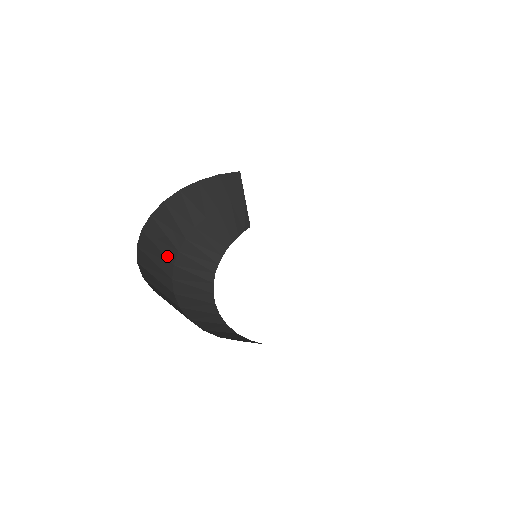
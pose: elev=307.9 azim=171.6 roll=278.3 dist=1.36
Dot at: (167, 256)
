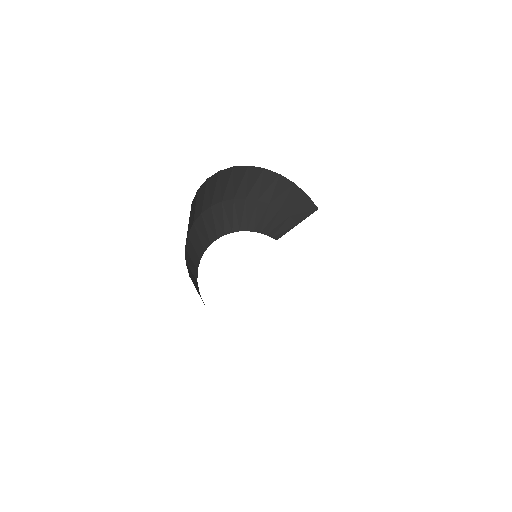
Dot at: (226, 193)
